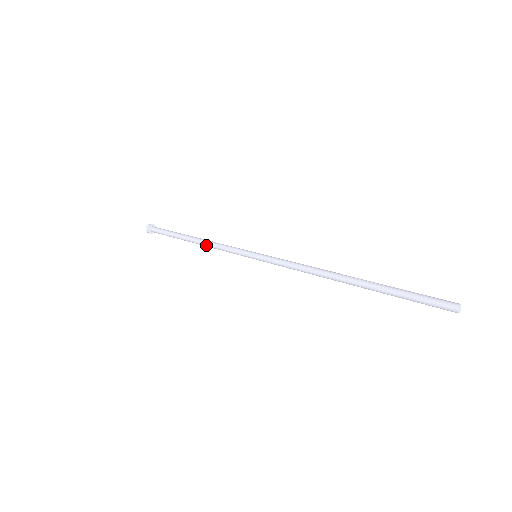
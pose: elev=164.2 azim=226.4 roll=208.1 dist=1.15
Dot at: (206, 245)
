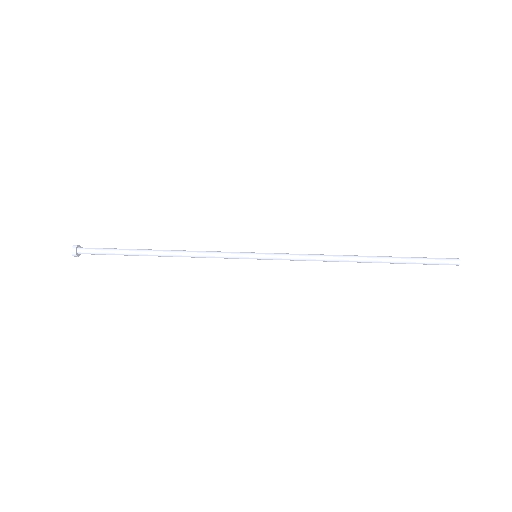
Dot at: occluded
